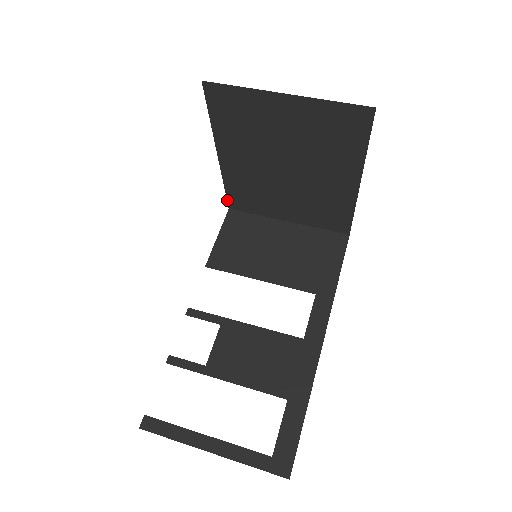
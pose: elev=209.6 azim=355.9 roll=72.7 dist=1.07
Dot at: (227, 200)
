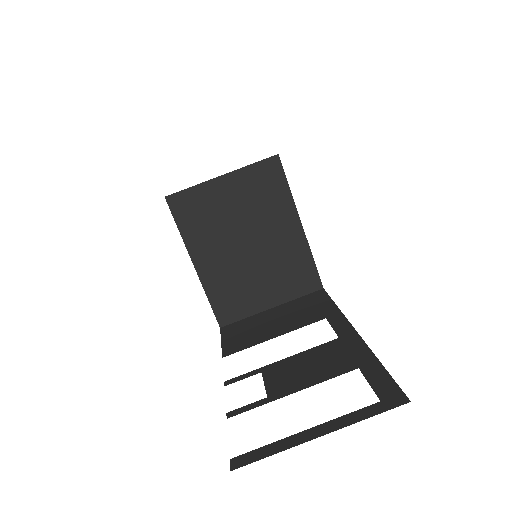
Dot at: occluded
